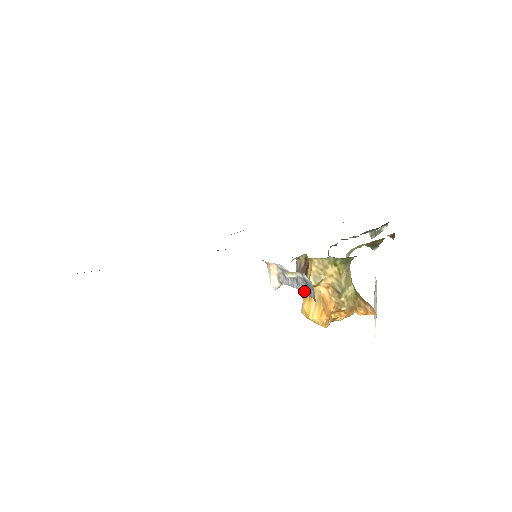
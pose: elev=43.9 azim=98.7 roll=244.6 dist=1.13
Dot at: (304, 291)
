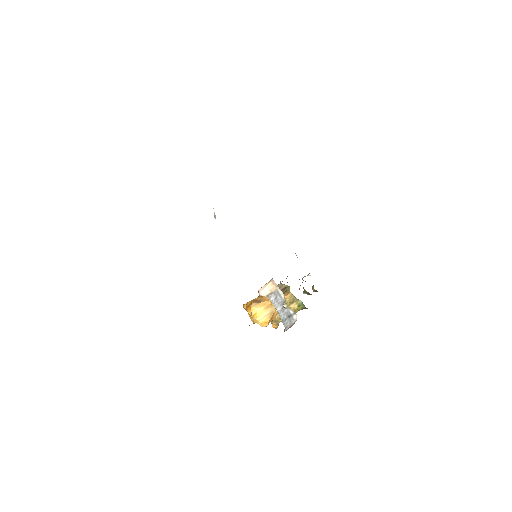
Dot at: (282, 317)
